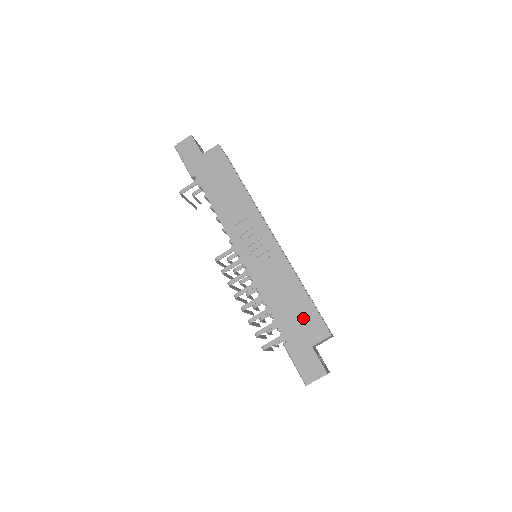
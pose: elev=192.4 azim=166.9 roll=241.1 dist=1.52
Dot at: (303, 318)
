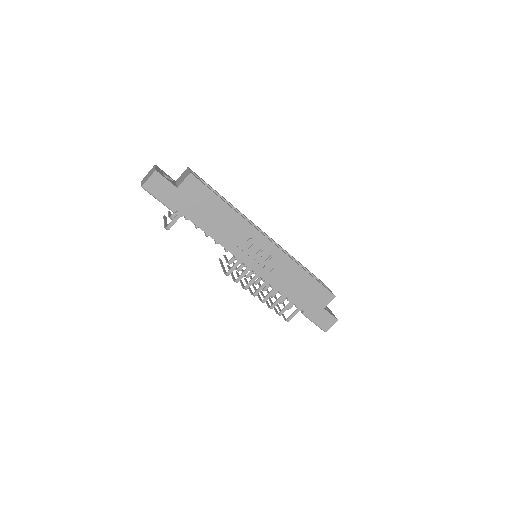
Dot at: (313, 293)
